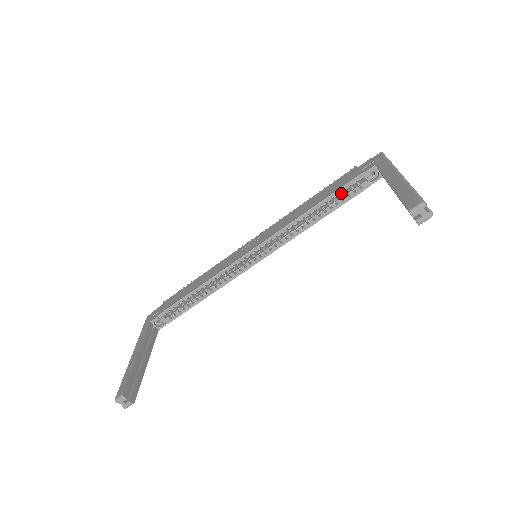
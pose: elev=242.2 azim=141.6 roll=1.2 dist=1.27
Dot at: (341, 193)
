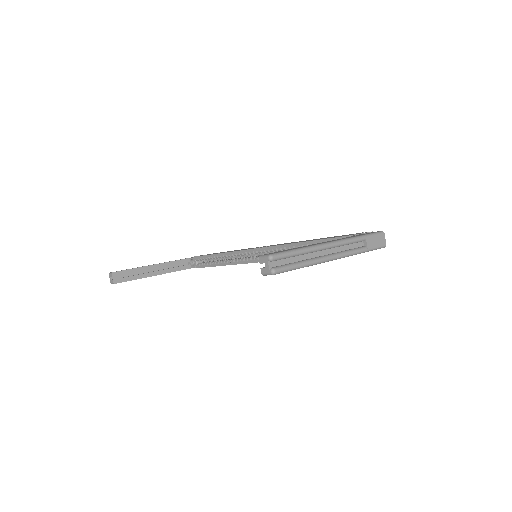
Dot at: occluded
